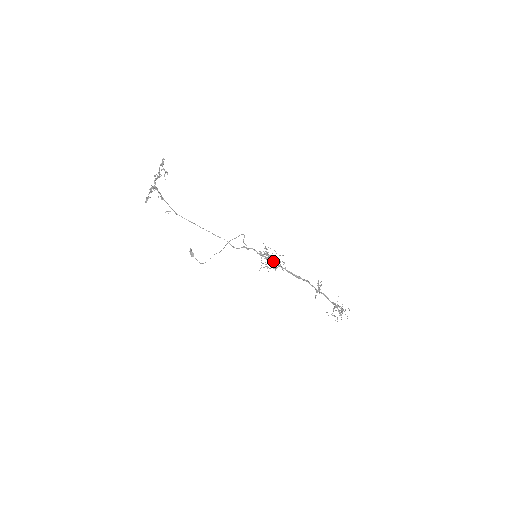
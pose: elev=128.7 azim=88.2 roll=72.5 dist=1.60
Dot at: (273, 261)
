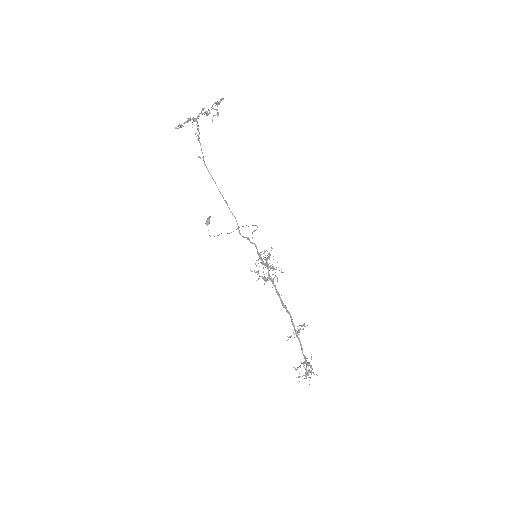
Dot at: (268, 271)
